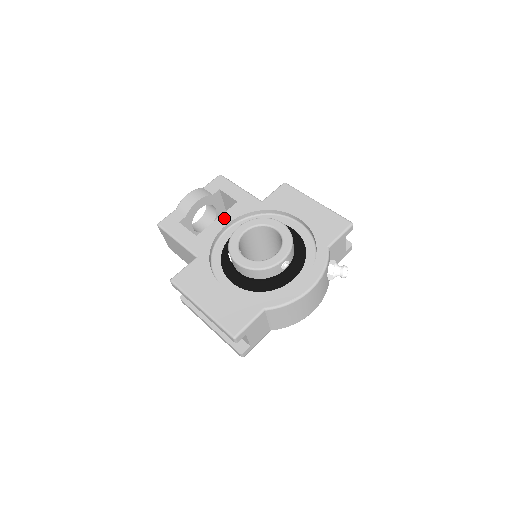
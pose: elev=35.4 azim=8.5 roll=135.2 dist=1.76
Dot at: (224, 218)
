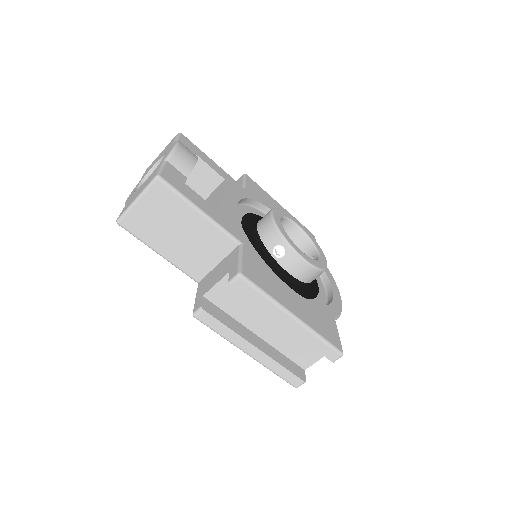
Dot at: (229, 197)
